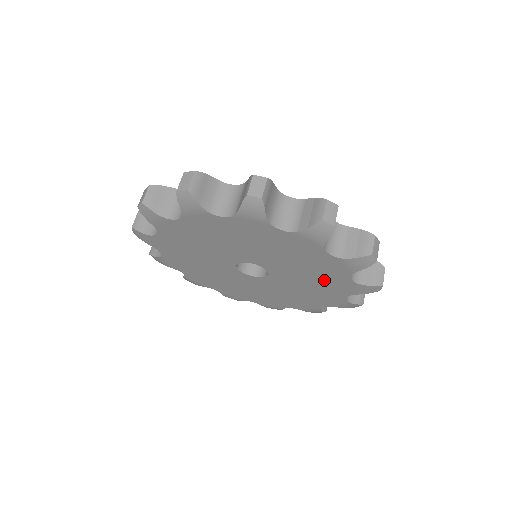
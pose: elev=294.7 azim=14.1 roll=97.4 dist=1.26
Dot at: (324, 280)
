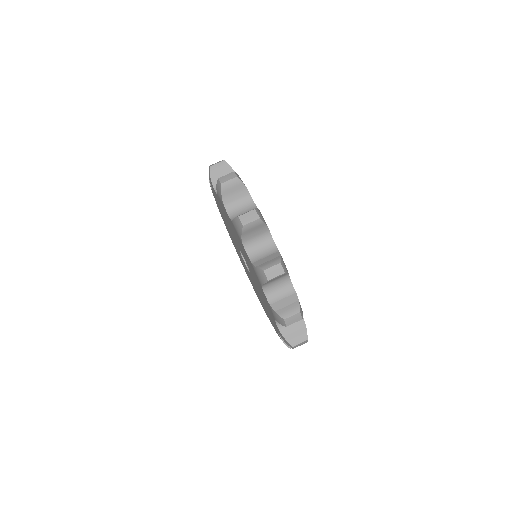
Dot at: (261, 290)
